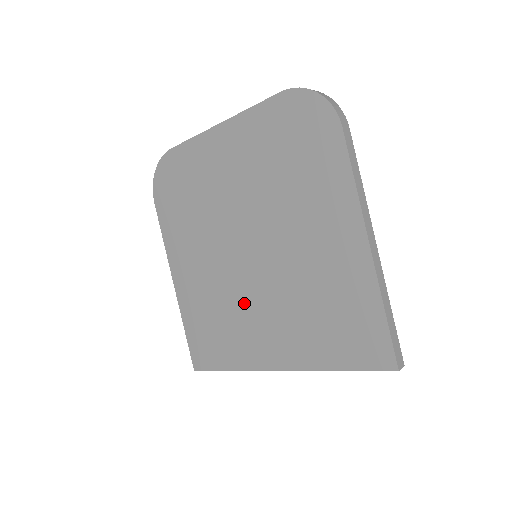
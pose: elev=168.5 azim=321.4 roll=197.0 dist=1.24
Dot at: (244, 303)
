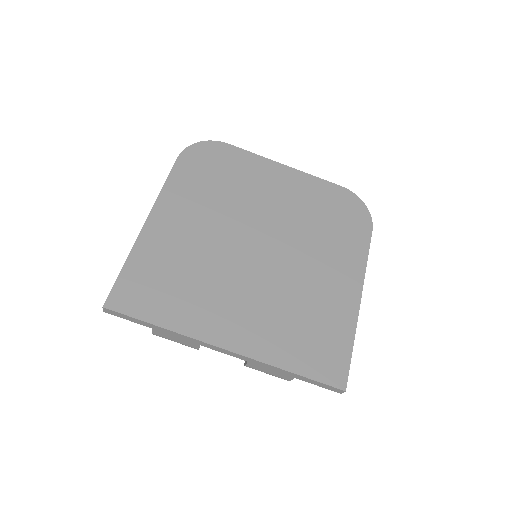
Dot at: (226, 279)
